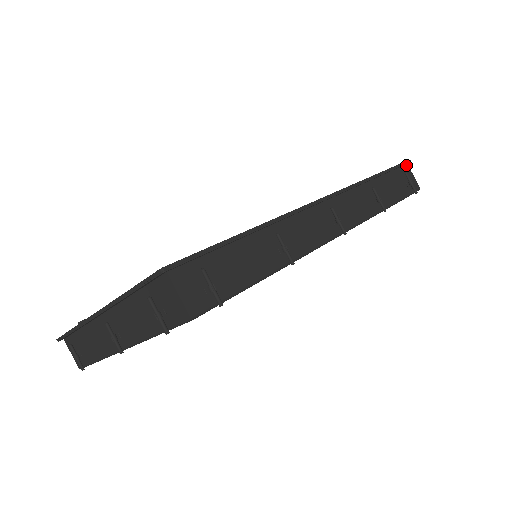
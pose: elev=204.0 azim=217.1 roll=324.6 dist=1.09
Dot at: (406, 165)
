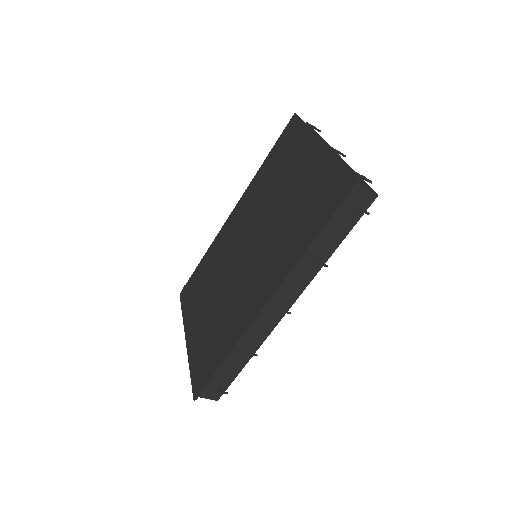
Dot at: (355, 186)
